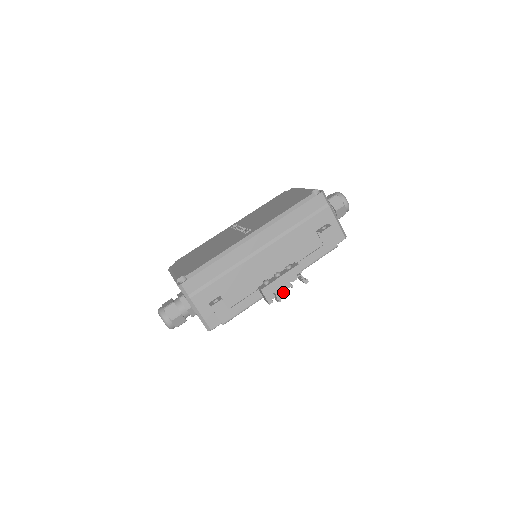
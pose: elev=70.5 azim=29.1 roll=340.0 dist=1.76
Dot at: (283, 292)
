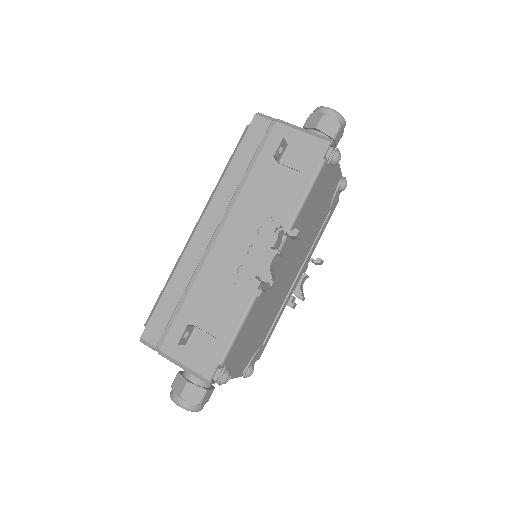
Dot at: (268, 268)
